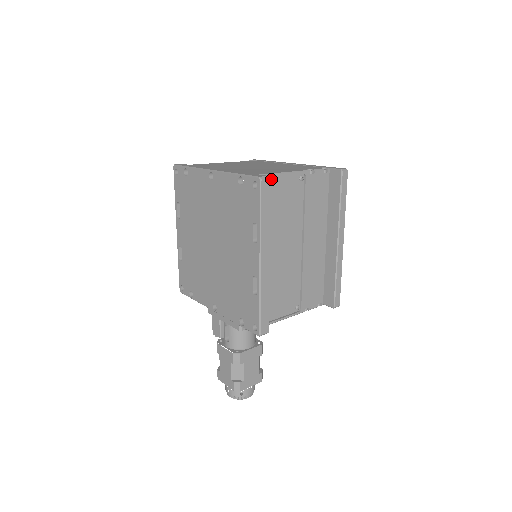
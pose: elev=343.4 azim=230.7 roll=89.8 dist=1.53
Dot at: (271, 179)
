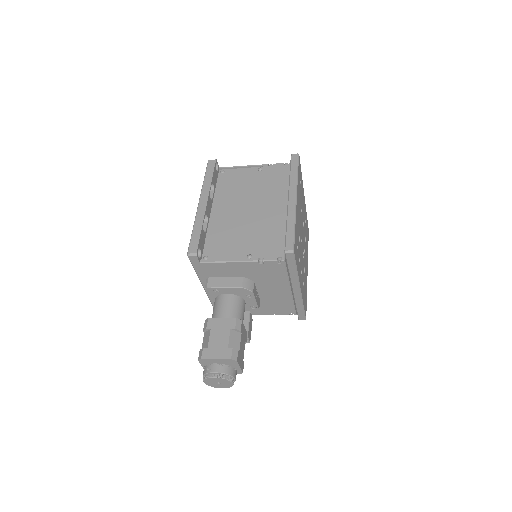
Dot at: (231, 170)
